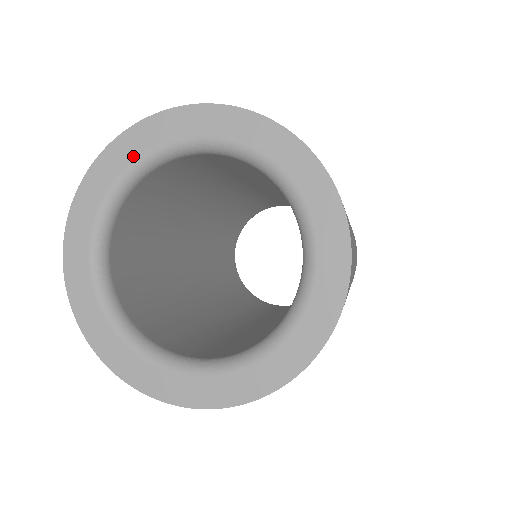
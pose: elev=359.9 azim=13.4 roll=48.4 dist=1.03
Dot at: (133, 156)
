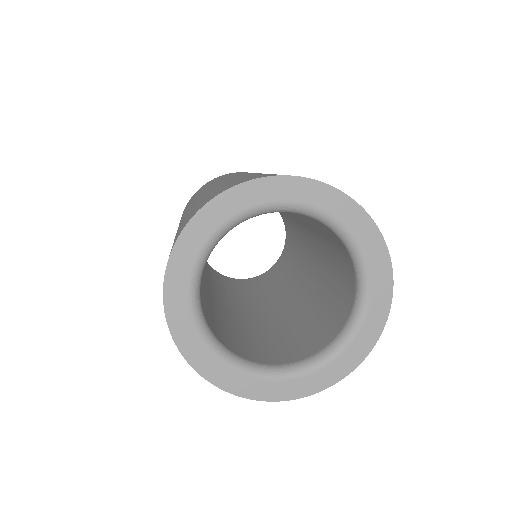
Dot at: (315, 203)
